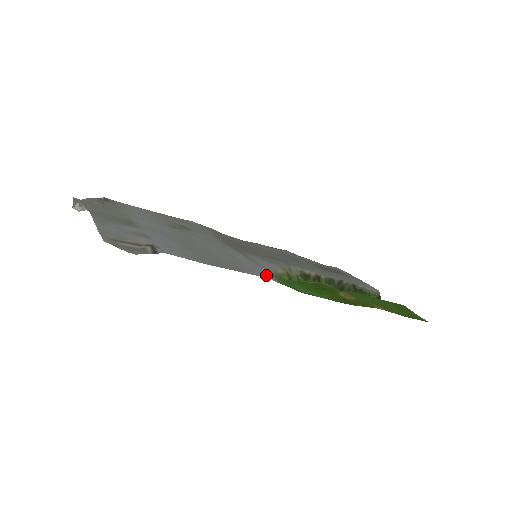
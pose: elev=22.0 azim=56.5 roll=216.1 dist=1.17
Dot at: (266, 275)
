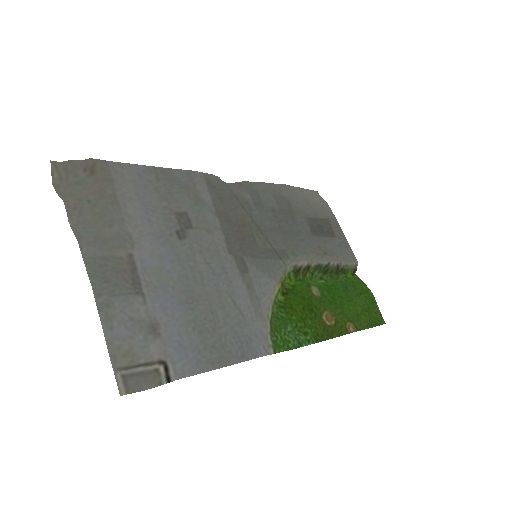
Dot at: (265, 347)
